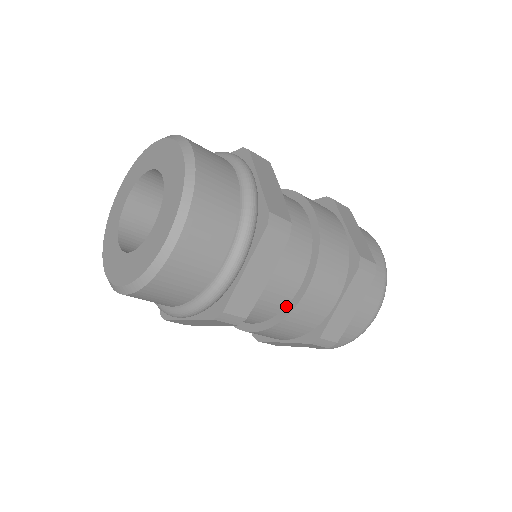
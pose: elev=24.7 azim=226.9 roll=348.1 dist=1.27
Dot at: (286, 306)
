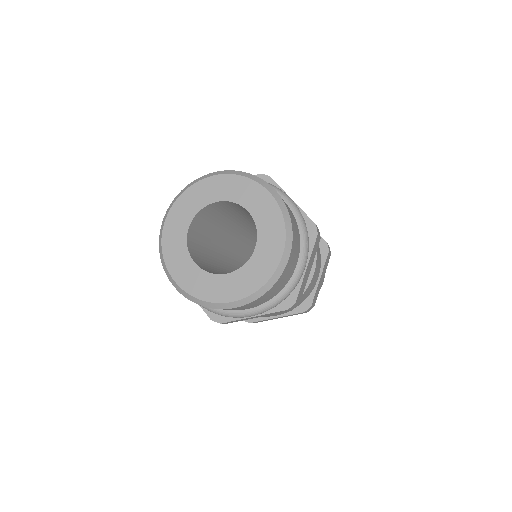
Dot at: occluded
